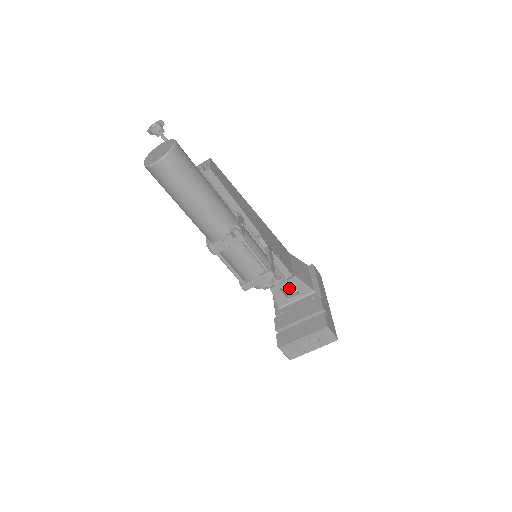
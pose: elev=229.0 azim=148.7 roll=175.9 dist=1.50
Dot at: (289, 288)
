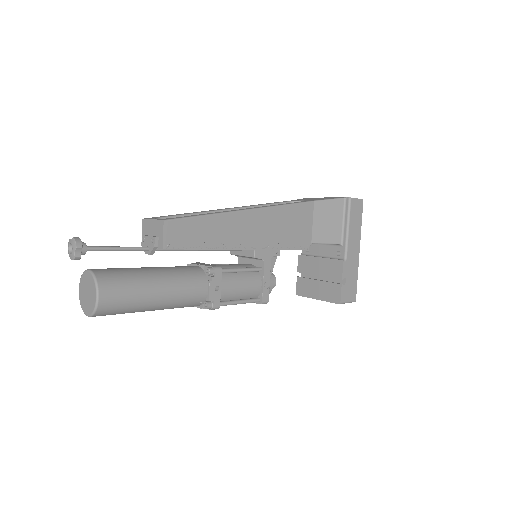
Dot at: occluded
